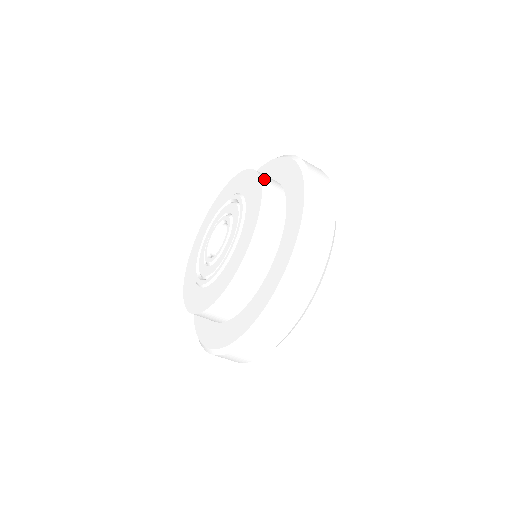
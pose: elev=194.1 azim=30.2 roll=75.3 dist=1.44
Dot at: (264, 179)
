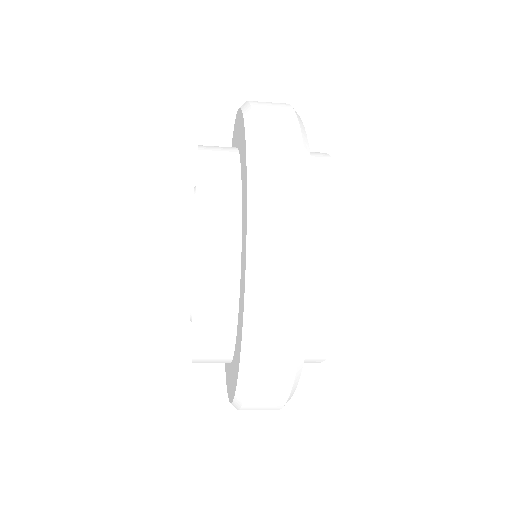
Dot at: (202, 248)
